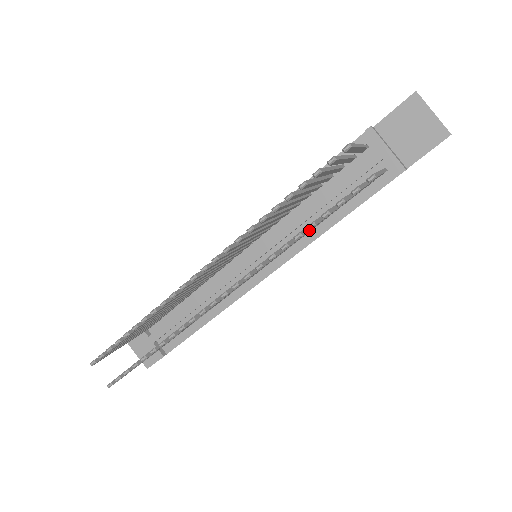
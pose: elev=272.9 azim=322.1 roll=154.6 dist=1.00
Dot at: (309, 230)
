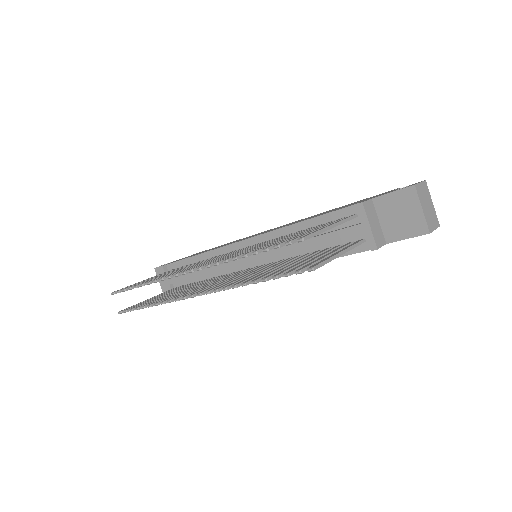
Dot at: occluded
